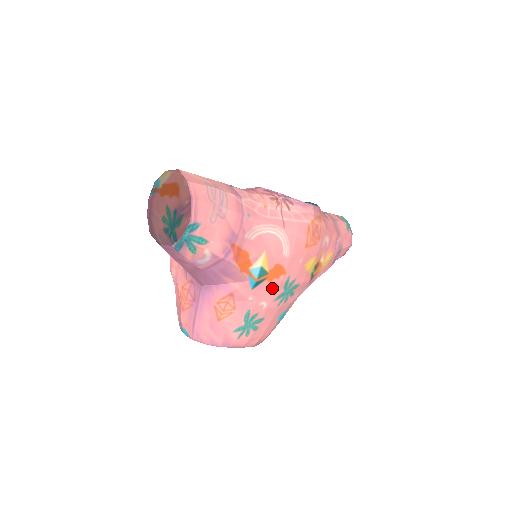
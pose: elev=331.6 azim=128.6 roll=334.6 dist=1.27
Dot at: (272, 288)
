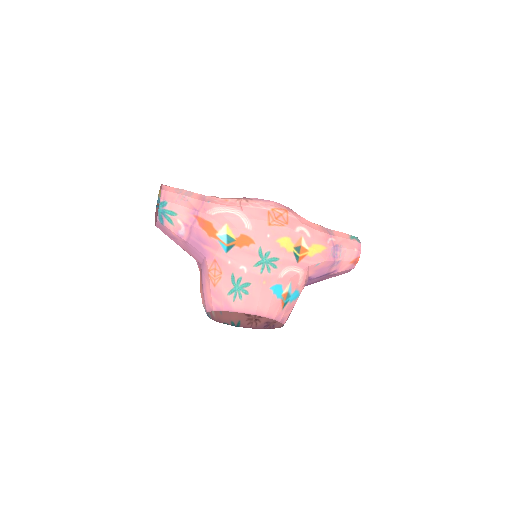
Dot at: (245, 254)
